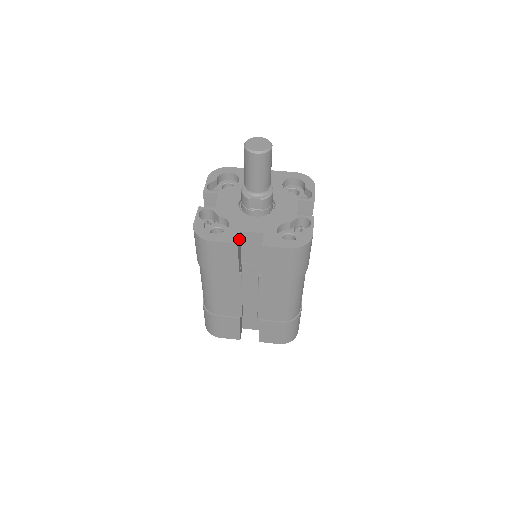
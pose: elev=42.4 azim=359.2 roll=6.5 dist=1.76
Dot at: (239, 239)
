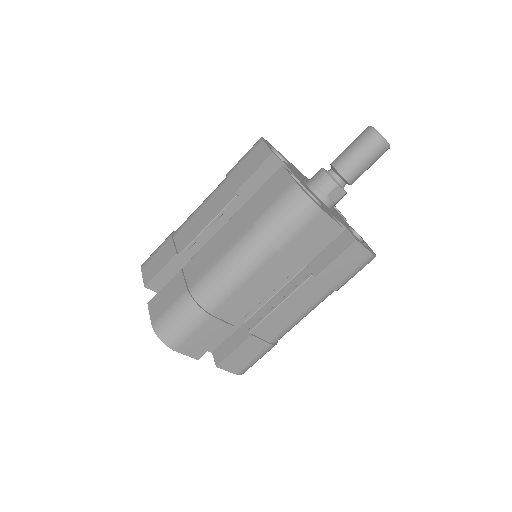
Dot at: occluded
